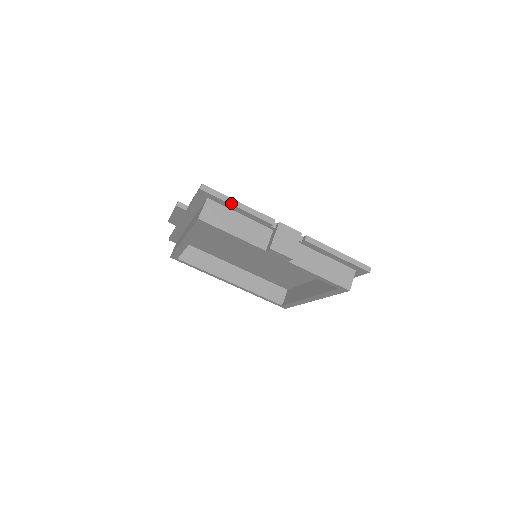
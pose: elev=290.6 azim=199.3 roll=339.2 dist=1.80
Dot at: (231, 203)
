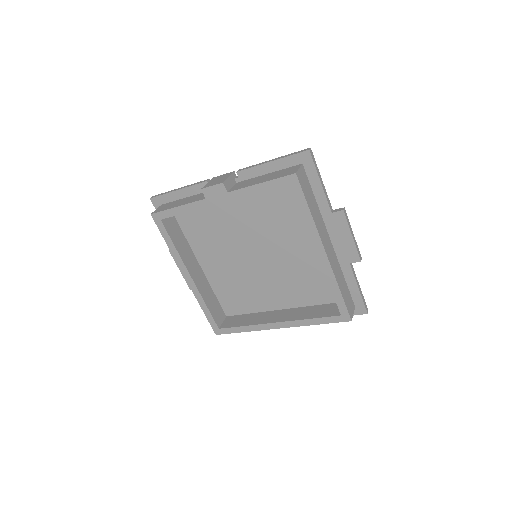
Dot at: (173, 191)
